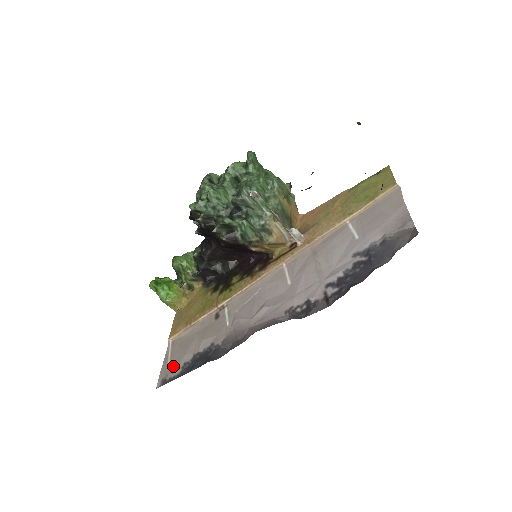
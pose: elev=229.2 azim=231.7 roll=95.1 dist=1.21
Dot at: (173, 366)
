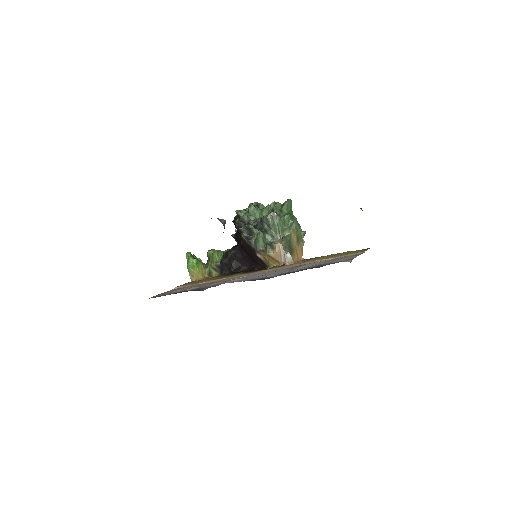
Dot at: (166, 293)
